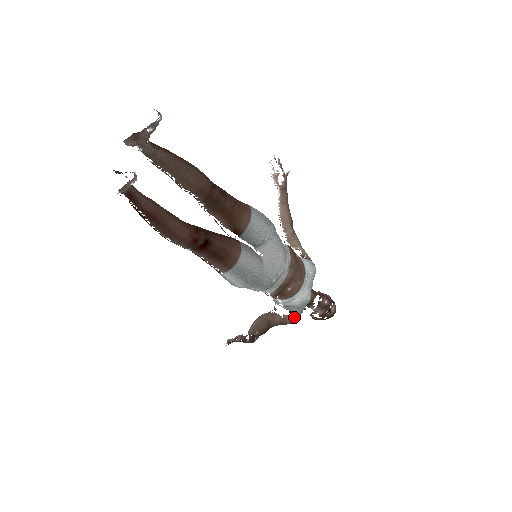
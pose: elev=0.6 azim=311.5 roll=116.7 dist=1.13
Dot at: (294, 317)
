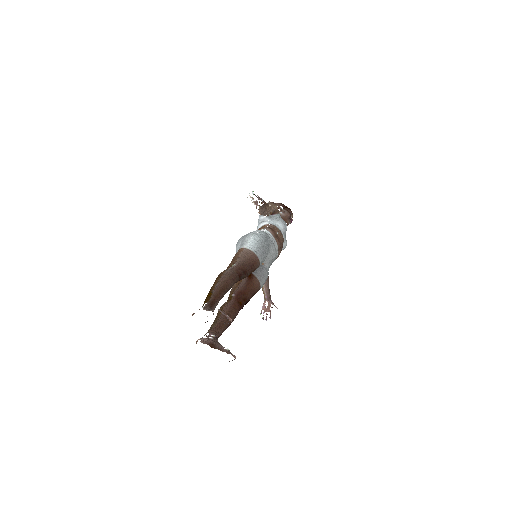
Dot at: occluded
